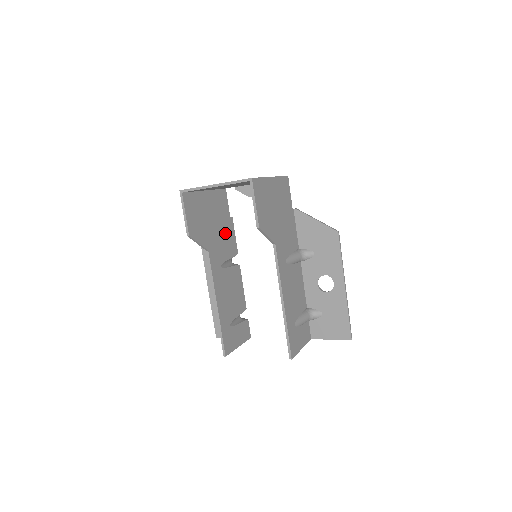
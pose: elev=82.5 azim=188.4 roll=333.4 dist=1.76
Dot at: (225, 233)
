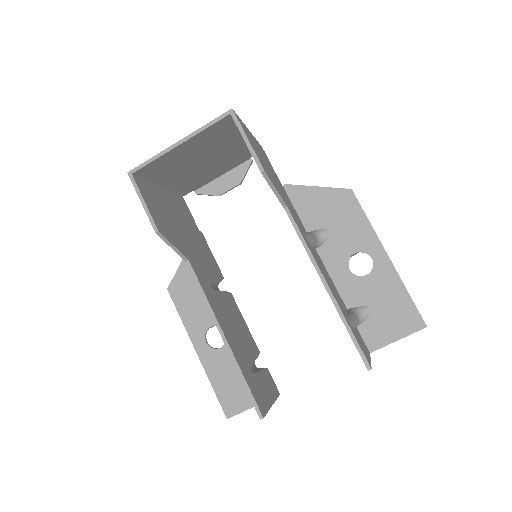
Dot at: (200, 247)
